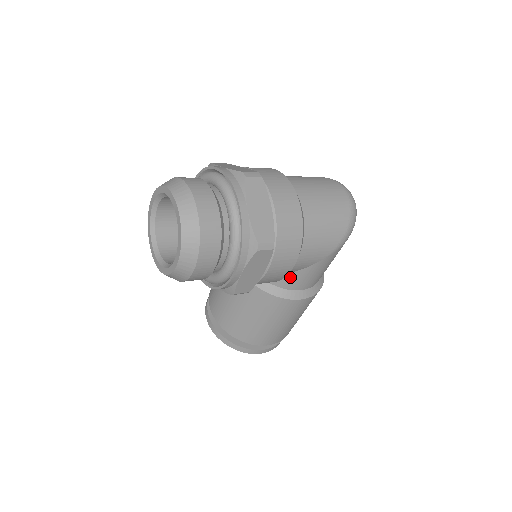
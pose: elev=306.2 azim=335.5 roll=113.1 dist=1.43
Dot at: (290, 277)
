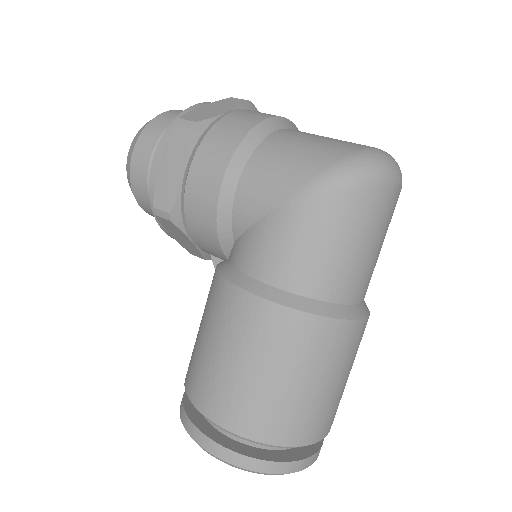
Dot at: (244, 242)
